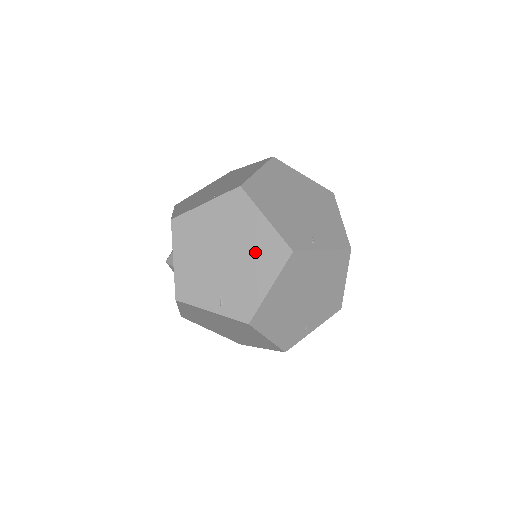
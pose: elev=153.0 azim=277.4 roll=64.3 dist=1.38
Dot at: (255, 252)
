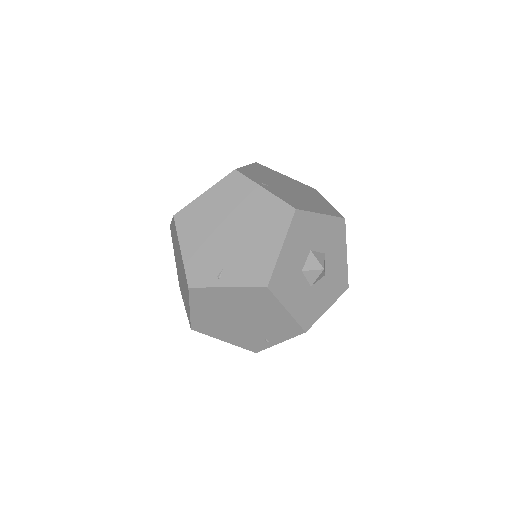
Dot at: (183, 276)
